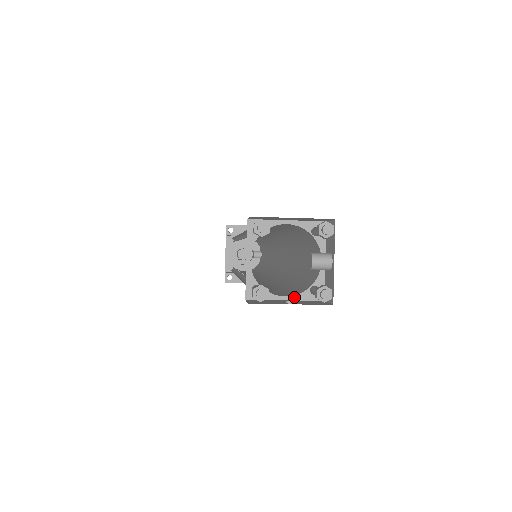
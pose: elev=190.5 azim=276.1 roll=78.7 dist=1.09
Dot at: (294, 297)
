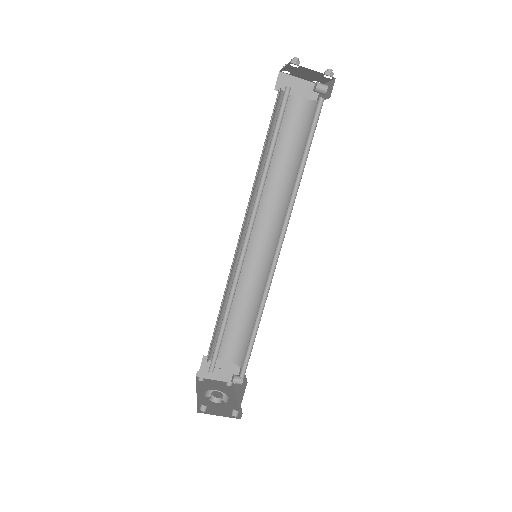
Dot at: occluded
